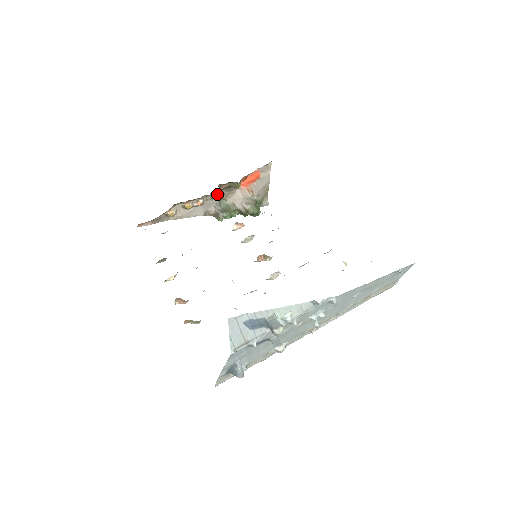
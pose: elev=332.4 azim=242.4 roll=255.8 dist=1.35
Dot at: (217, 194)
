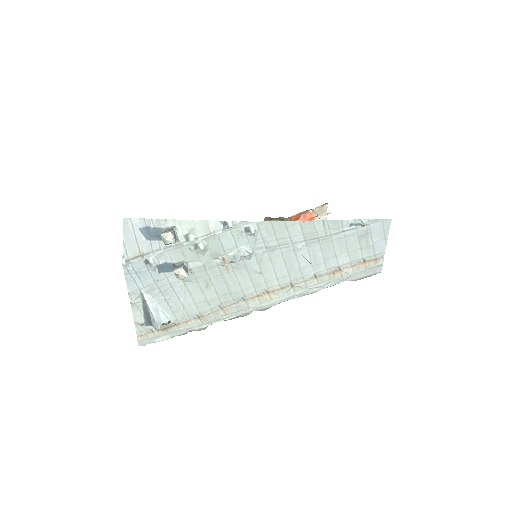
Dot at: occluded
